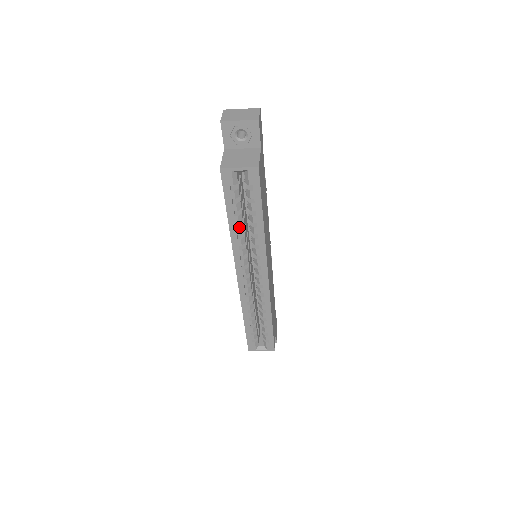
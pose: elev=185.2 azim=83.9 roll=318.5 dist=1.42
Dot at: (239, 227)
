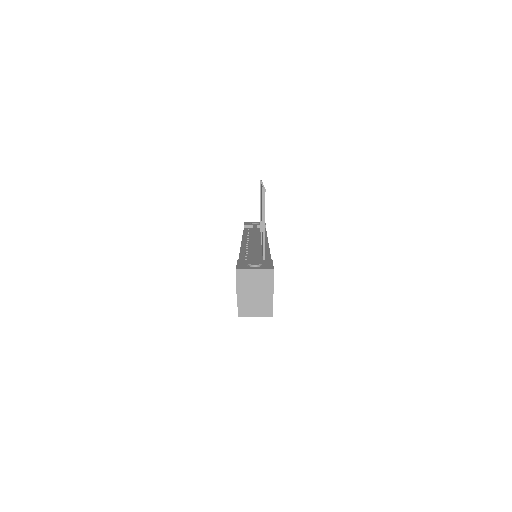
Dot at: occluded
